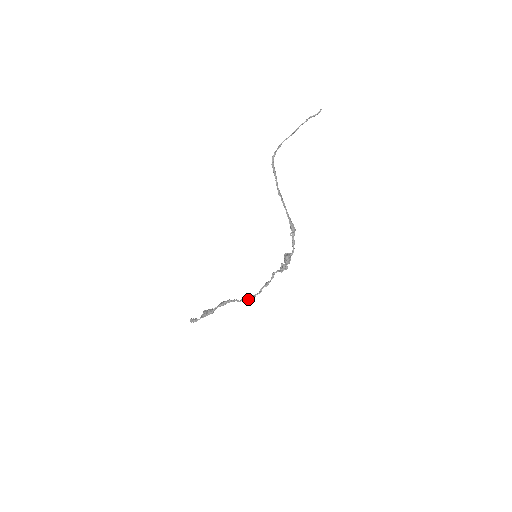
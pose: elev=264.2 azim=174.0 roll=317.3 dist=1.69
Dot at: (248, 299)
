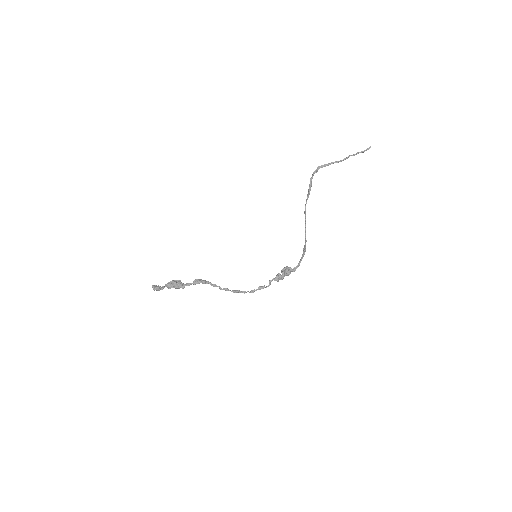
Dot at: (235, 292)
